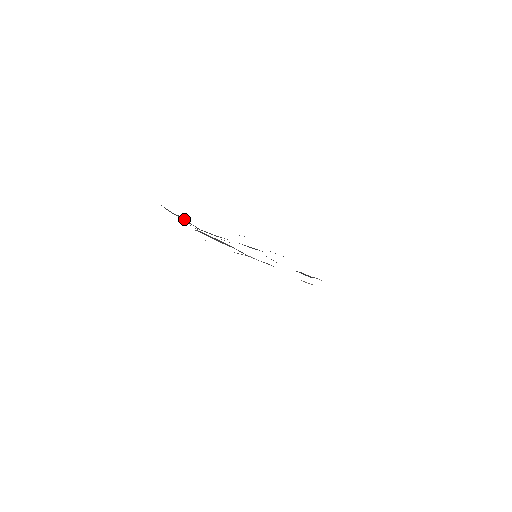
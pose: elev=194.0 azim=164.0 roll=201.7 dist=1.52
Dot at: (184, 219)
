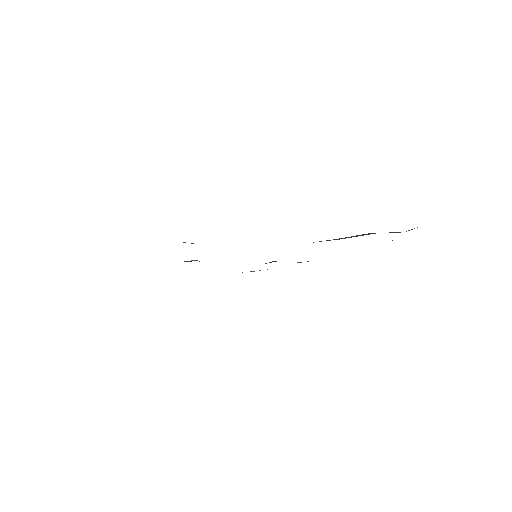
Dot at: occluded
